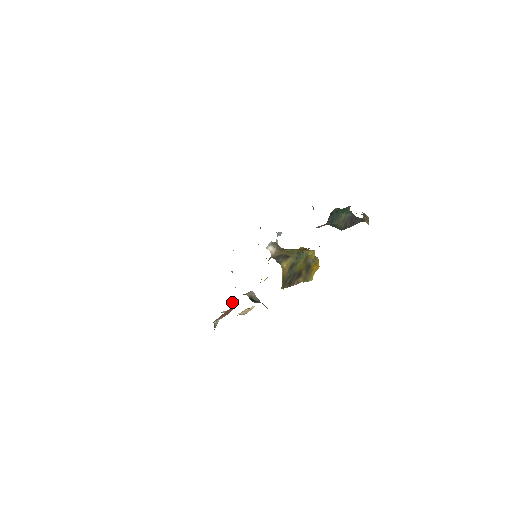
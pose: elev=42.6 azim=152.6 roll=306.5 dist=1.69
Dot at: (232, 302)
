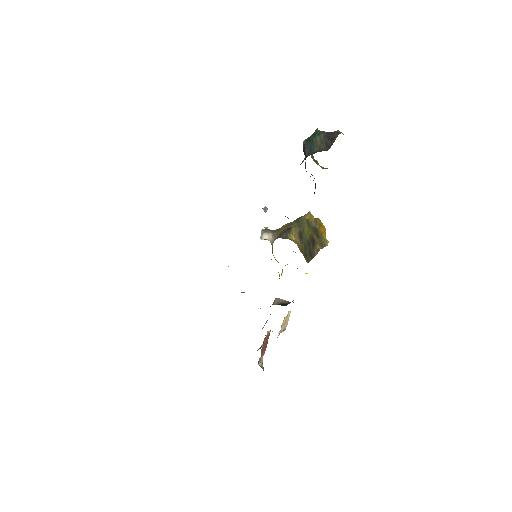
Dot at: occluded
